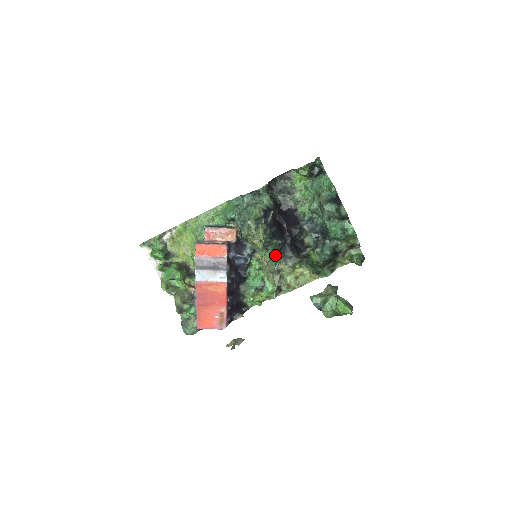
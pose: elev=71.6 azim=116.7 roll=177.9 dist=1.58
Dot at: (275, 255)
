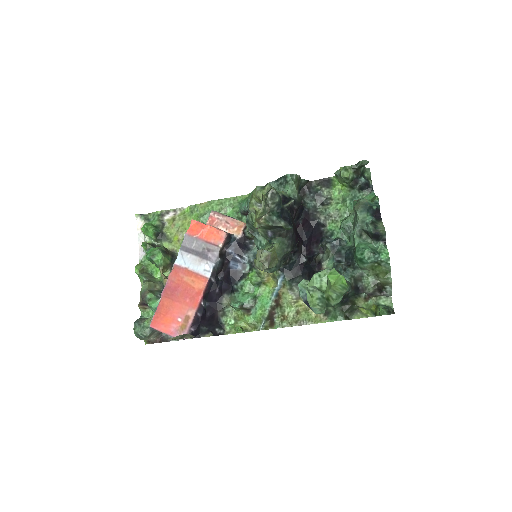
Dot at: (279, 260)
